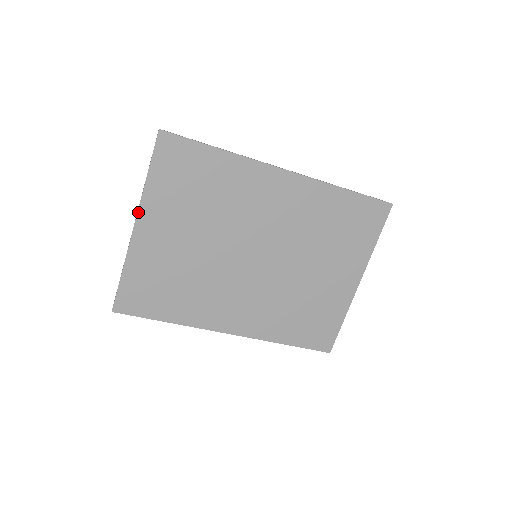
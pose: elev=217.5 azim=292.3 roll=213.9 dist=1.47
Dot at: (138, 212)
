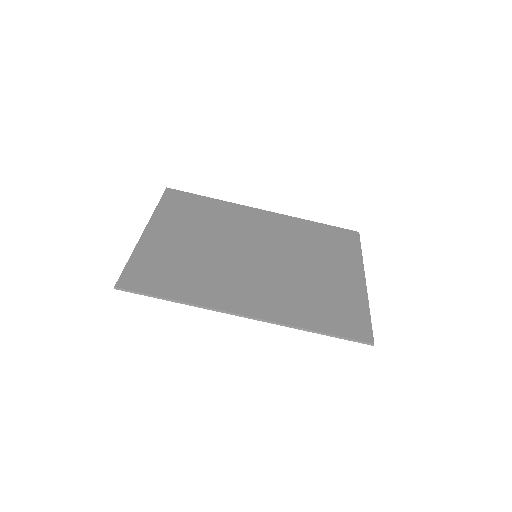
Dot at: (149, 223)
